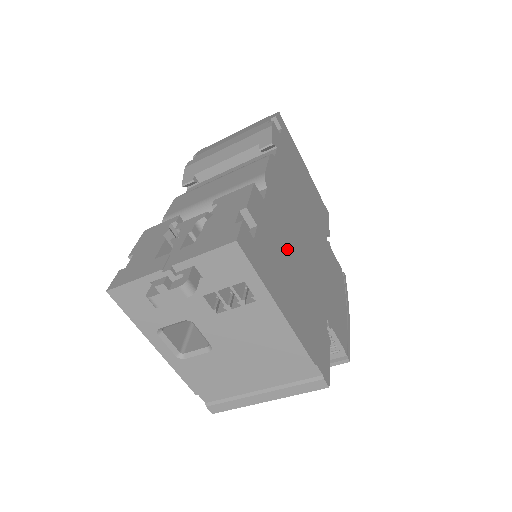
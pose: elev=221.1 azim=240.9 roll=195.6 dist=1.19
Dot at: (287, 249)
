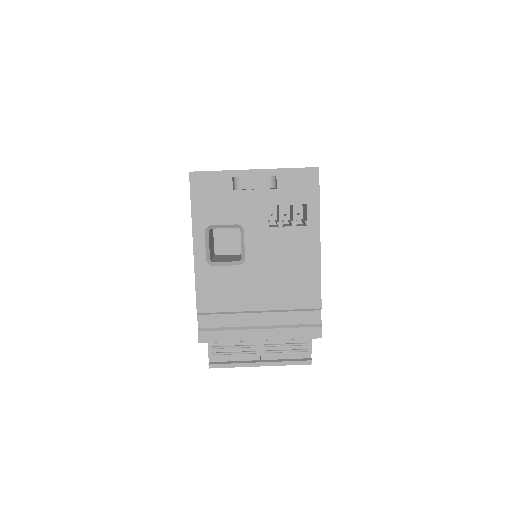
Dot at: occluded
